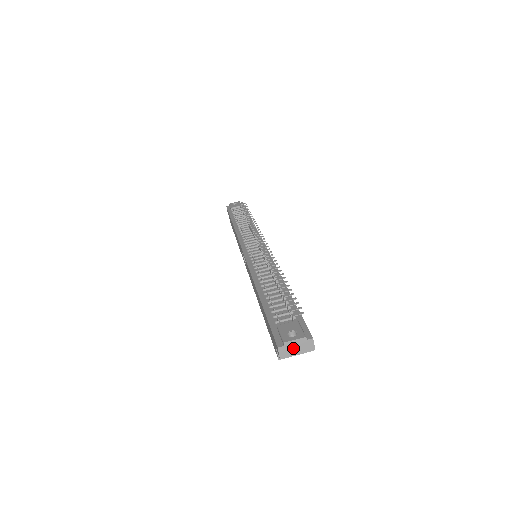
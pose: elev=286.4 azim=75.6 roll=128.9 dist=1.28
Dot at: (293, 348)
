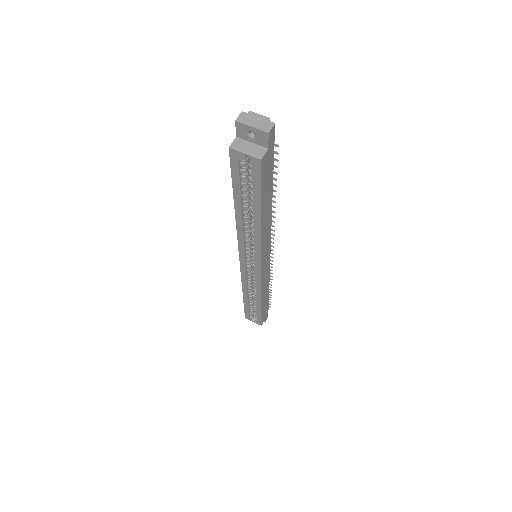
Dot at: (253, 120)
